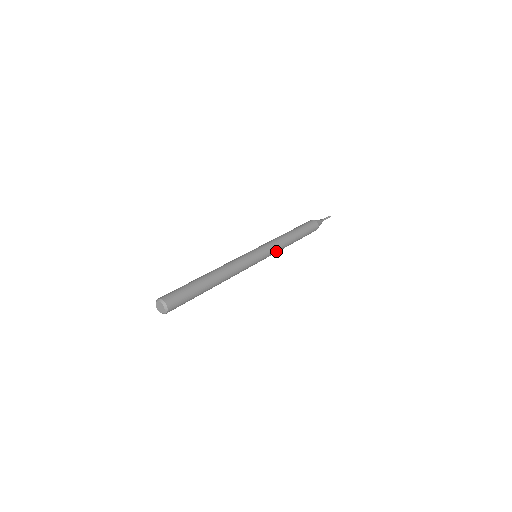
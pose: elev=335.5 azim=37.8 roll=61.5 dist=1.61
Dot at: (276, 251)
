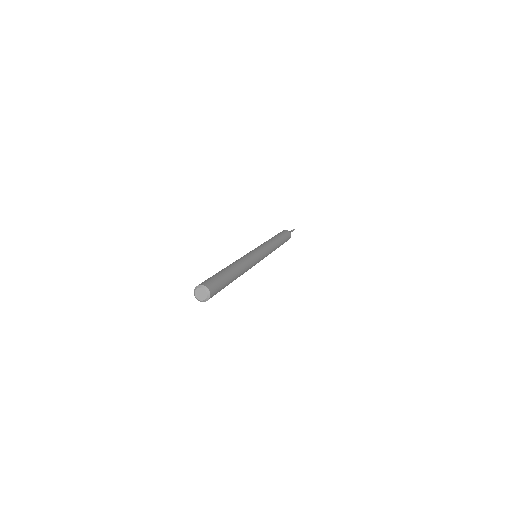
Dot at: (270, 249)
